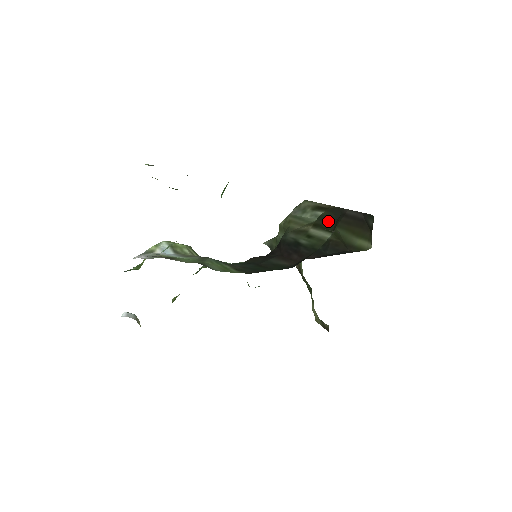
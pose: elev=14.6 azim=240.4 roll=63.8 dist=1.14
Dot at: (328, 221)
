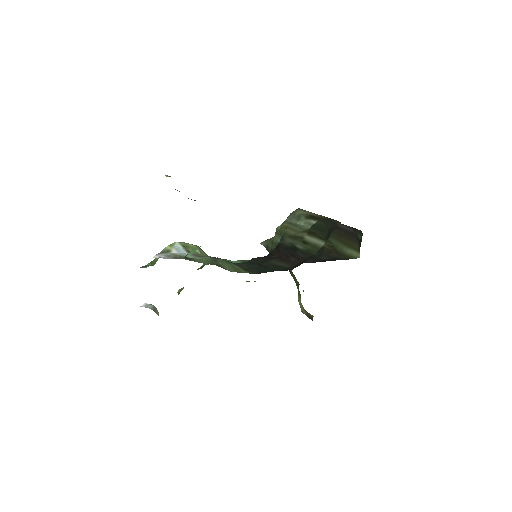
Dot at: (321, 230)
